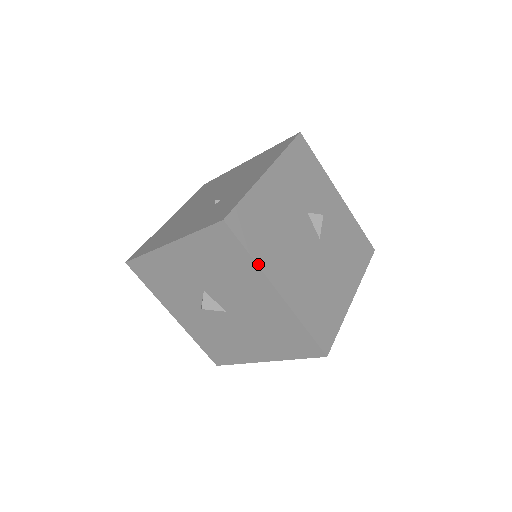
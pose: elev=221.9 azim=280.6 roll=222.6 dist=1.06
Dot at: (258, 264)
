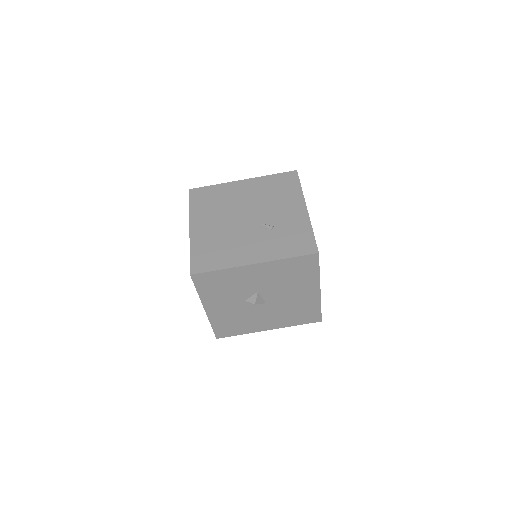
Dot at: occluded
